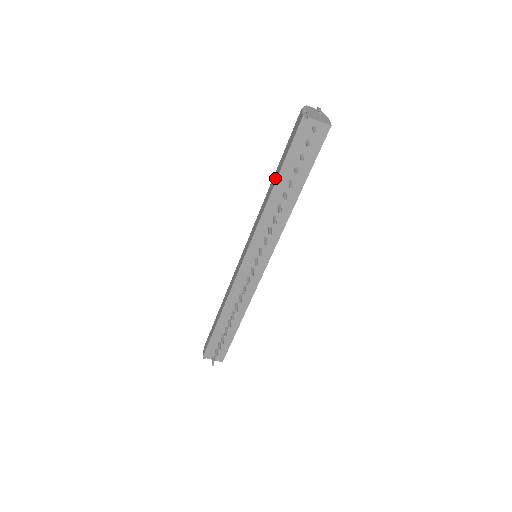
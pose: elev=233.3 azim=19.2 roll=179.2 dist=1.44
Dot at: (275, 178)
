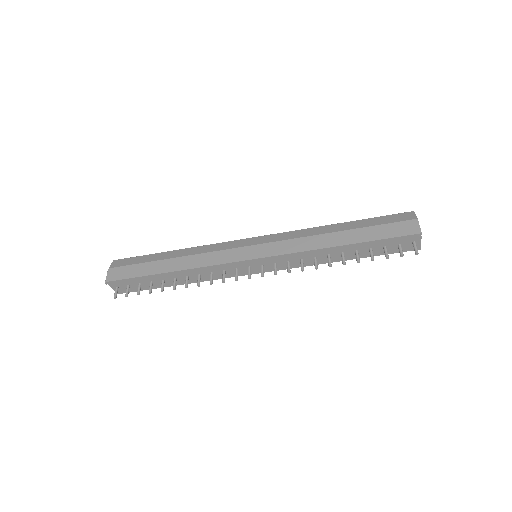
Dot at: (350, 239)
